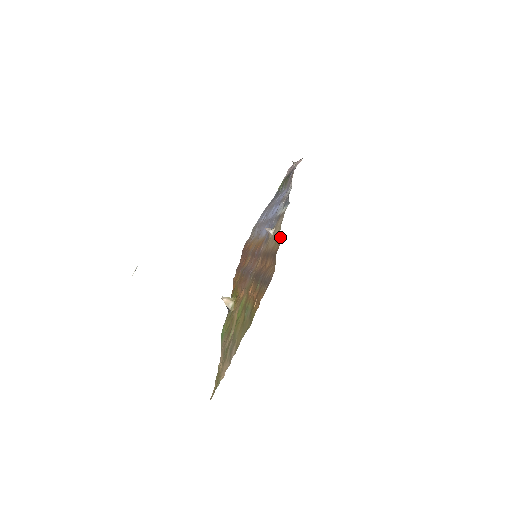
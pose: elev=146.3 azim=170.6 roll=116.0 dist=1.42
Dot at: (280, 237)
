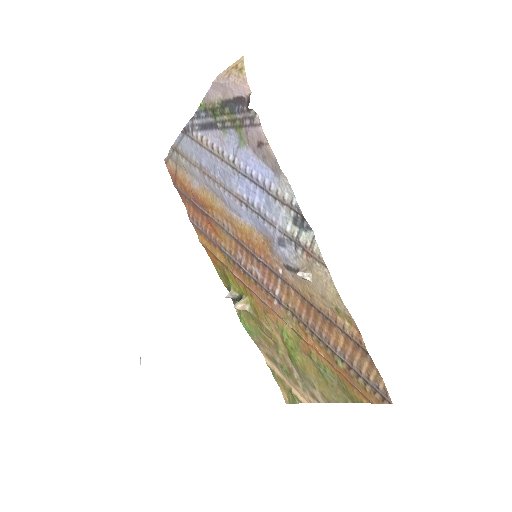
Dot at: (351, 316)
